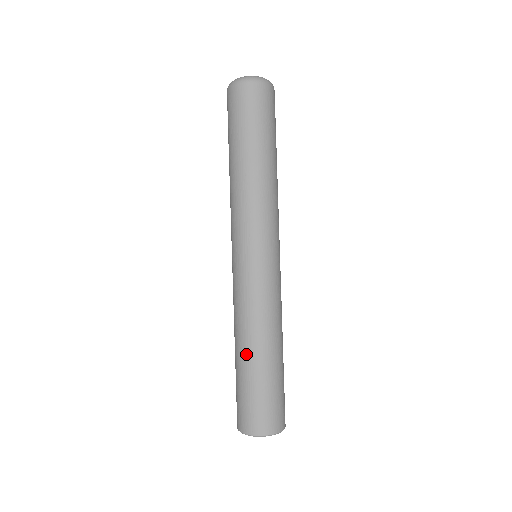
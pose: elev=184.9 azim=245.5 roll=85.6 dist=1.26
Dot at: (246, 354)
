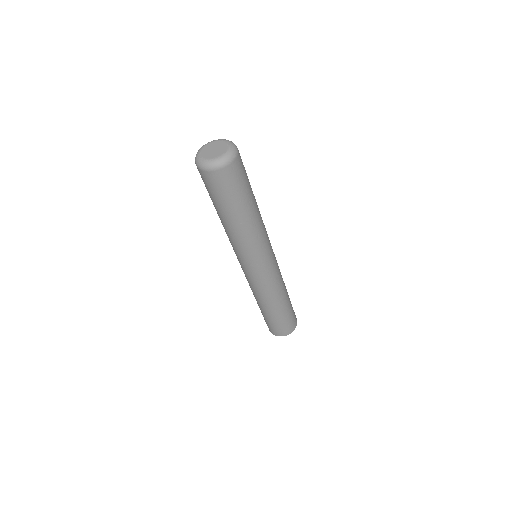
Dot at: (260, 306)
